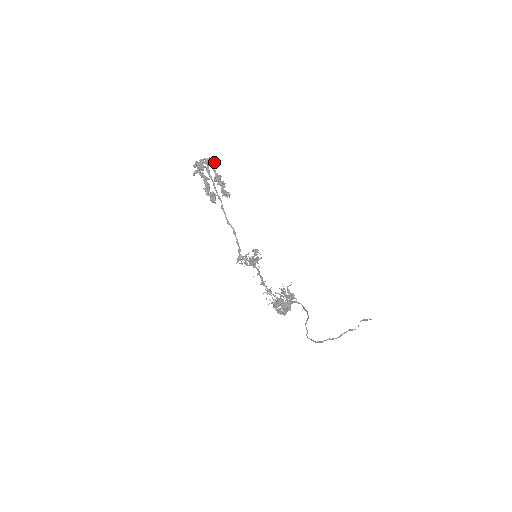
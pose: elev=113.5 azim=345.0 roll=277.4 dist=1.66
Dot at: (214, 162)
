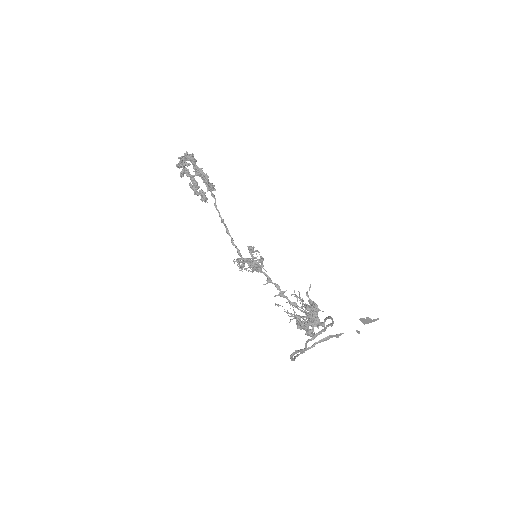
Dot at: (192, 155)
